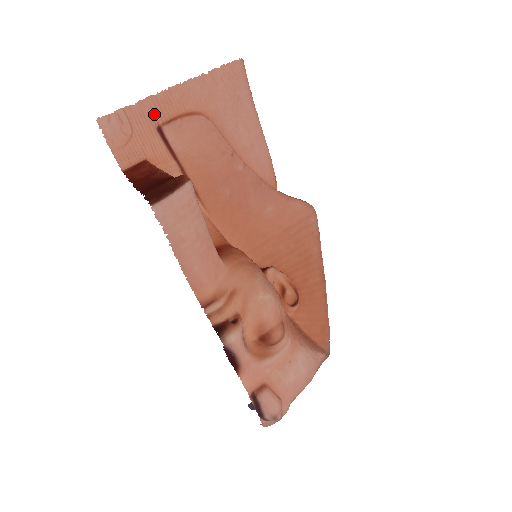
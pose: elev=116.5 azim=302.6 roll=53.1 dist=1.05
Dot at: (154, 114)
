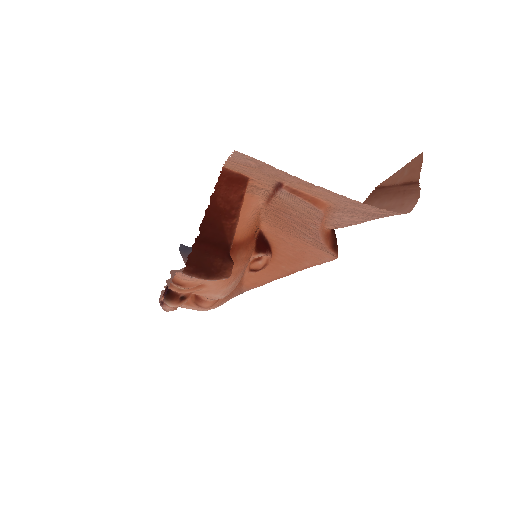
Dot at: (288, 180)
